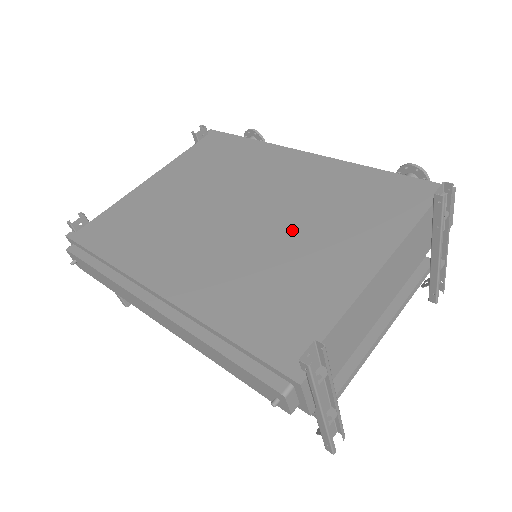
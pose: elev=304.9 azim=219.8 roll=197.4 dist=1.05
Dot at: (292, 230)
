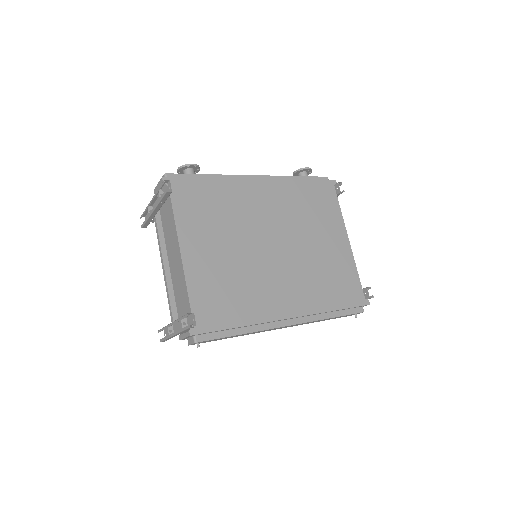
Dot at: (306, 241)
